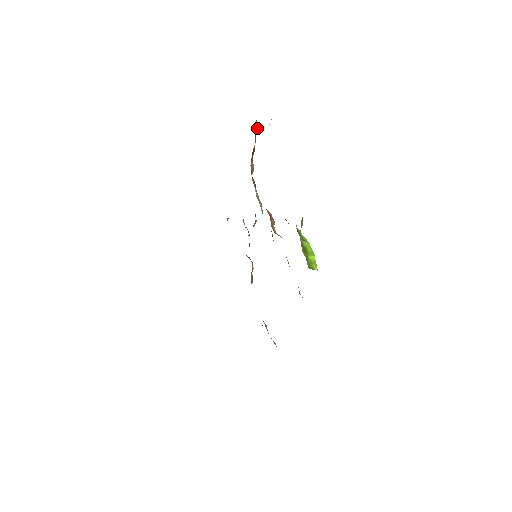
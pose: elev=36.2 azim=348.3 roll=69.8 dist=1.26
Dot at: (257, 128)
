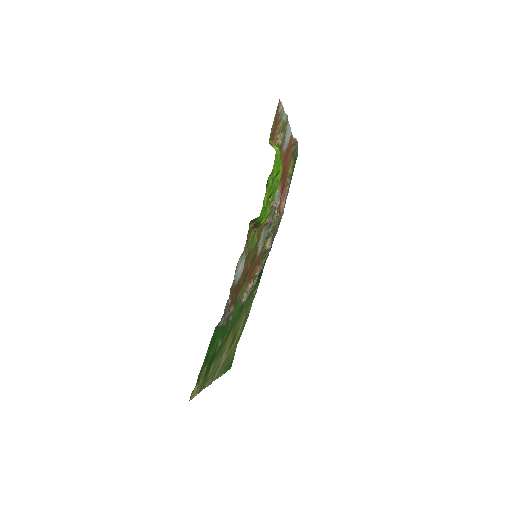
Dot at: (291, 171)
